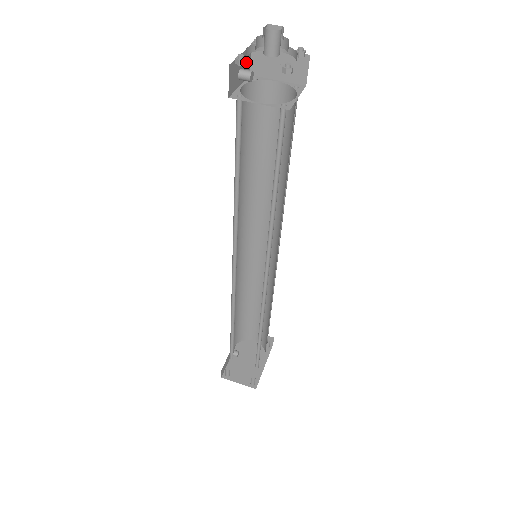
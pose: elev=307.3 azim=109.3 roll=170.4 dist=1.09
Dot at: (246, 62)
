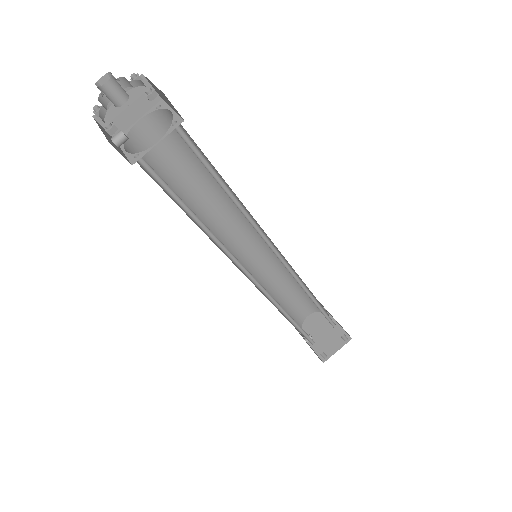
Dot at: (105, 132)
